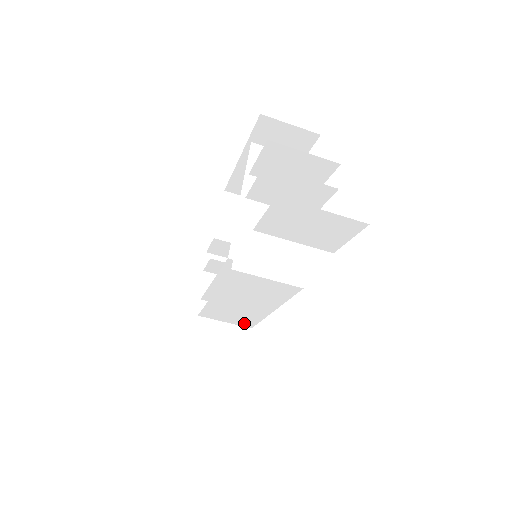
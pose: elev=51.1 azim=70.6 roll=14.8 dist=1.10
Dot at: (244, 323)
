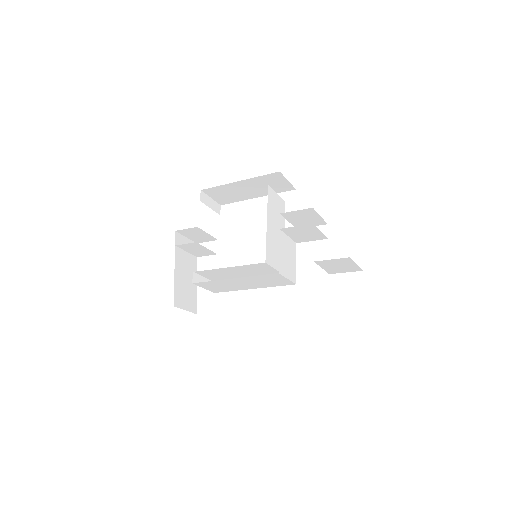
Dot at: (216, 290)
